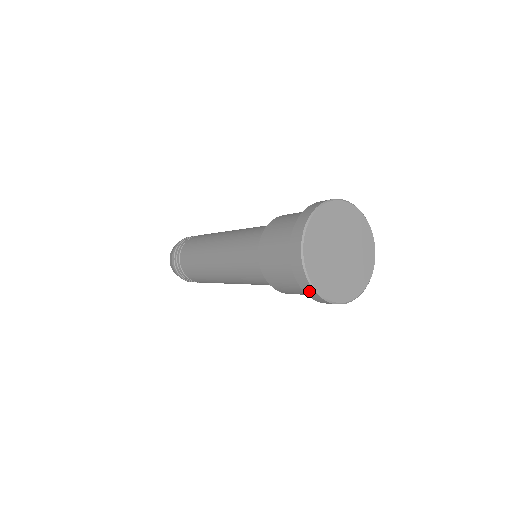
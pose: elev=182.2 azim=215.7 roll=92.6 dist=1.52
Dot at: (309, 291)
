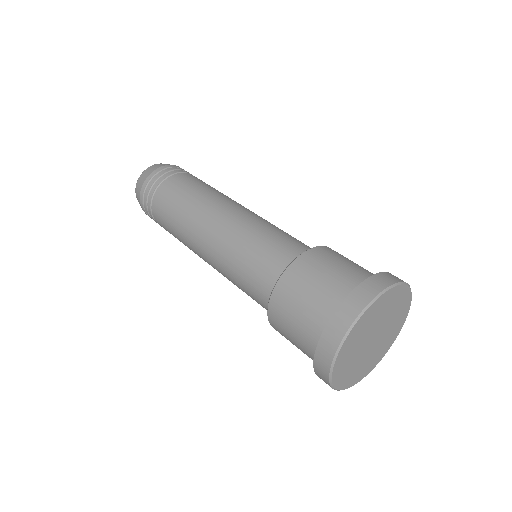
Dot at: (322, 368)
